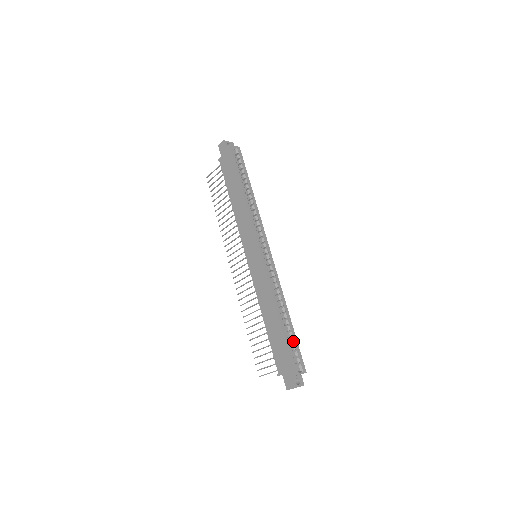
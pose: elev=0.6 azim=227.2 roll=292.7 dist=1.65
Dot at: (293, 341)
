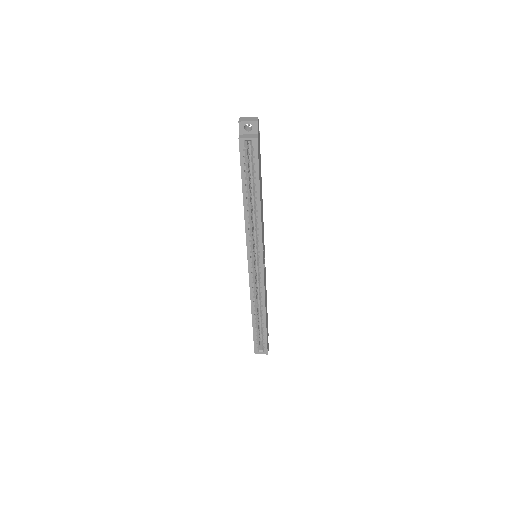
Dot at: (262, 333)
